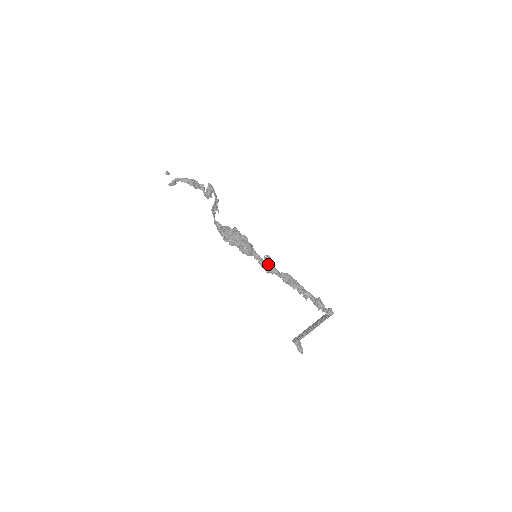
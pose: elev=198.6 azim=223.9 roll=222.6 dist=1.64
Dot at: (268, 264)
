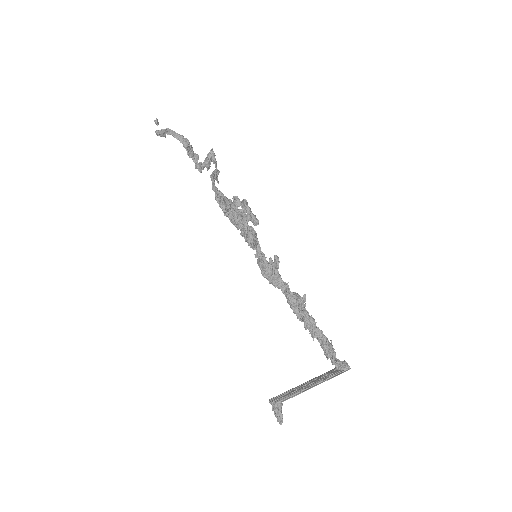
Dot at: (275, 268)
